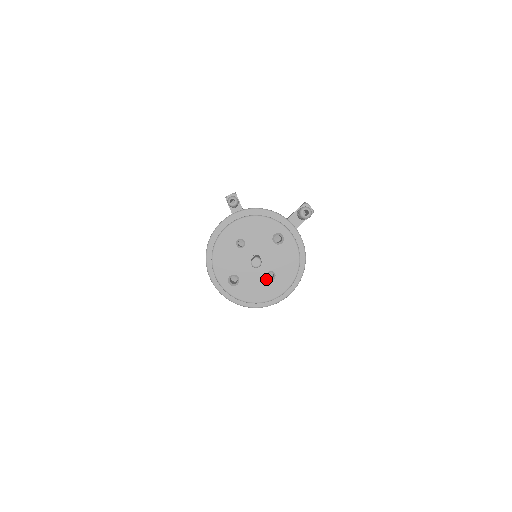
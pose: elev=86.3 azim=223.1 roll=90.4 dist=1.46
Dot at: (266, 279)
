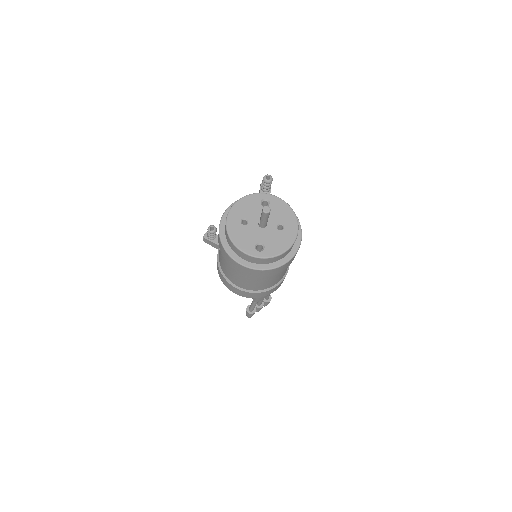
Dot at: (279, 231)
